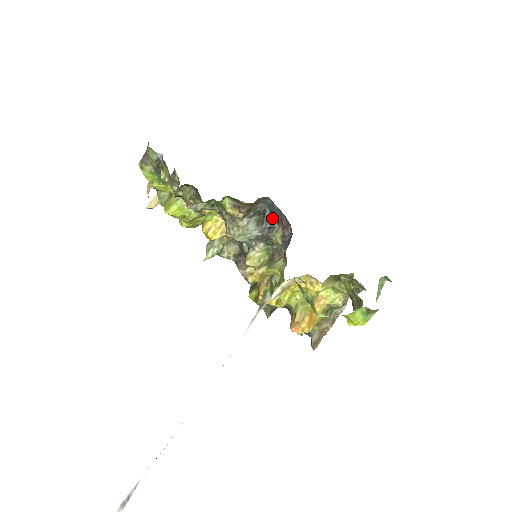
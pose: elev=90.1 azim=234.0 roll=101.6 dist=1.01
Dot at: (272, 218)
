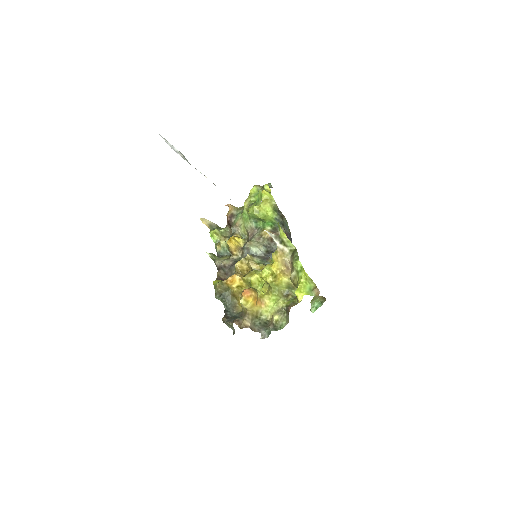
Dot at: occluded
